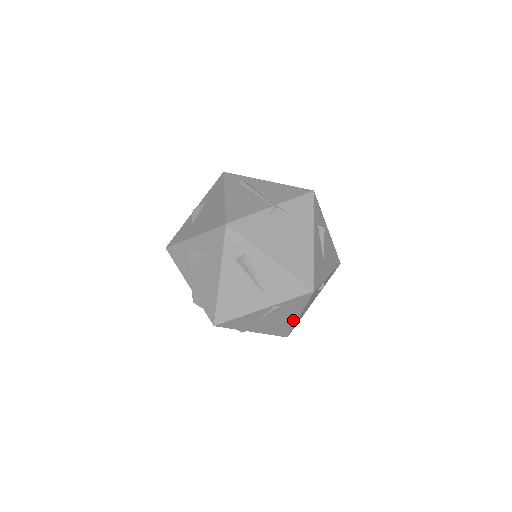
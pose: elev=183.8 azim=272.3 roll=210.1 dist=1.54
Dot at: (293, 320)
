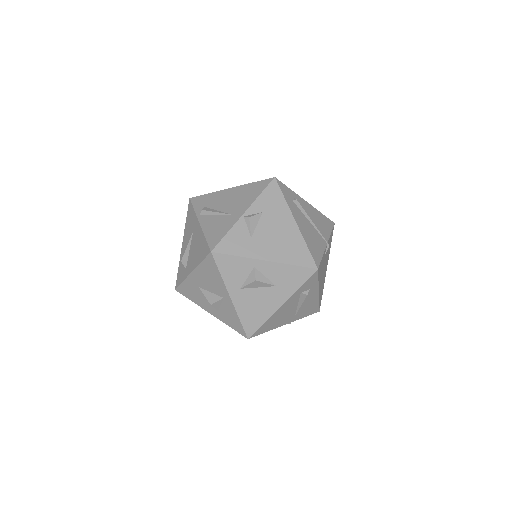
Dot at: occluded
